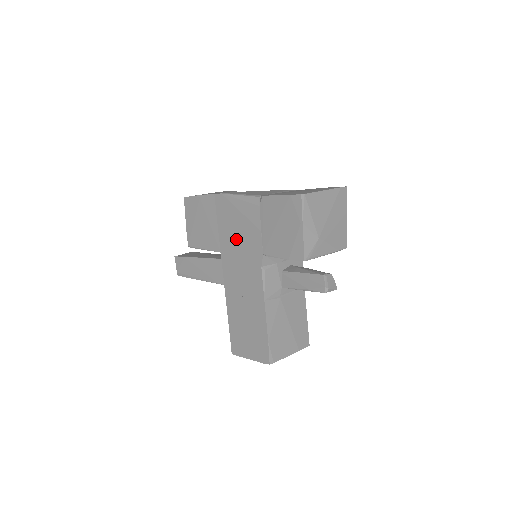
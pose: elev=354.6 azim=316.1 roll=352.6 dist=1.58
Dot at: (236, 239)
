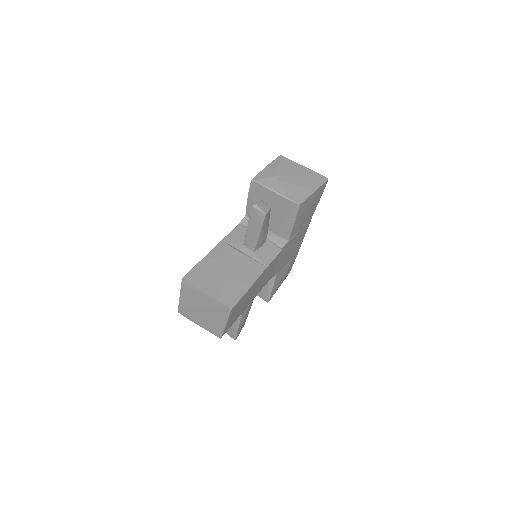
Dot at: occluded
